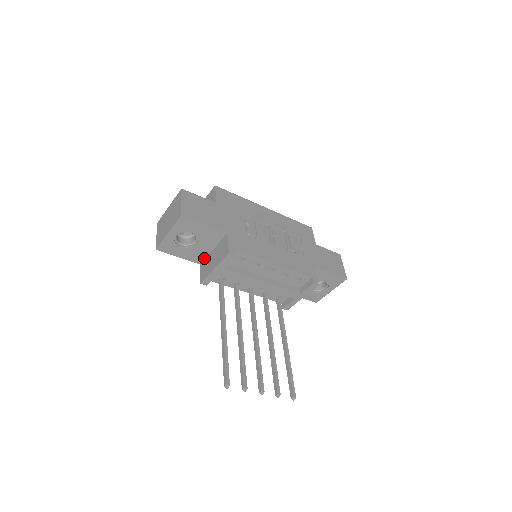
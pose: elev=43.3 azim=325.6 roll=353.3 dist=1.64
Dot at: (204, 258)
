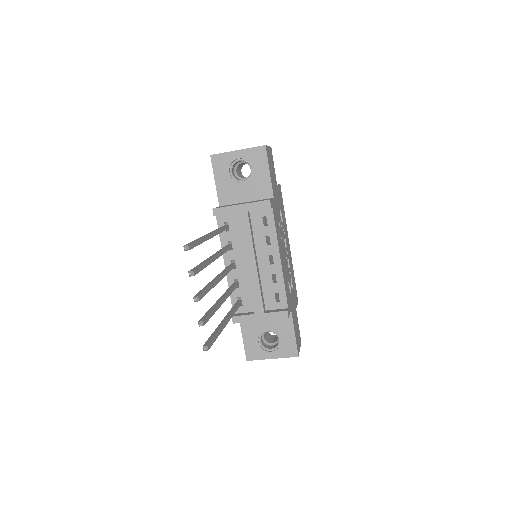
Dot at: (230, 204)
